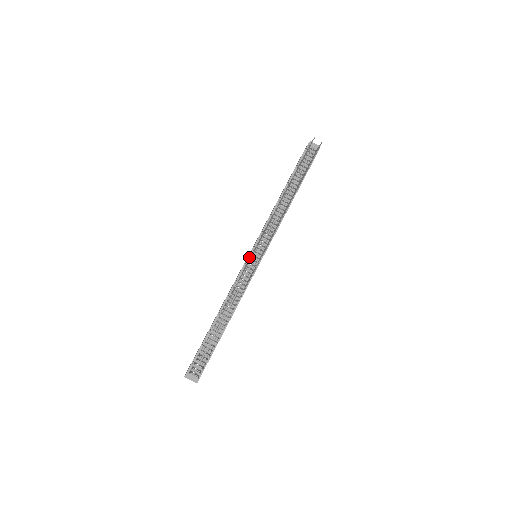
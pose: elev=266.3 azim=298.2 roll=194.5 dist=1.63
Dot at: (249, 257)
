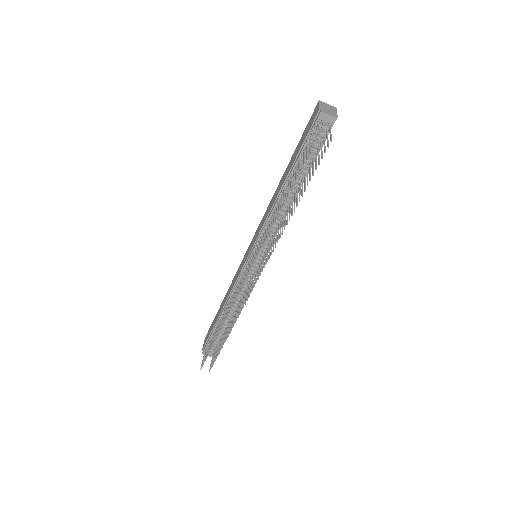
Dot at: (246, 263)
